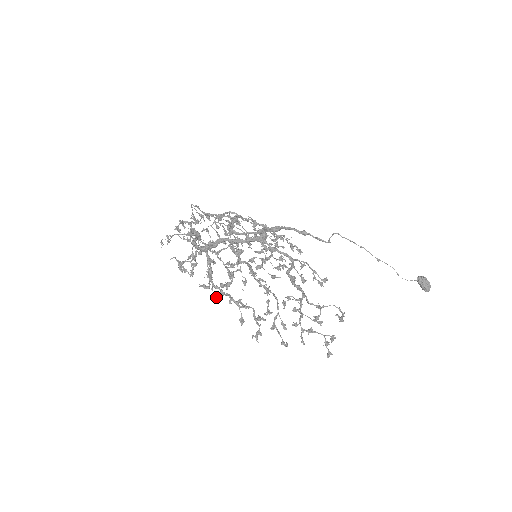
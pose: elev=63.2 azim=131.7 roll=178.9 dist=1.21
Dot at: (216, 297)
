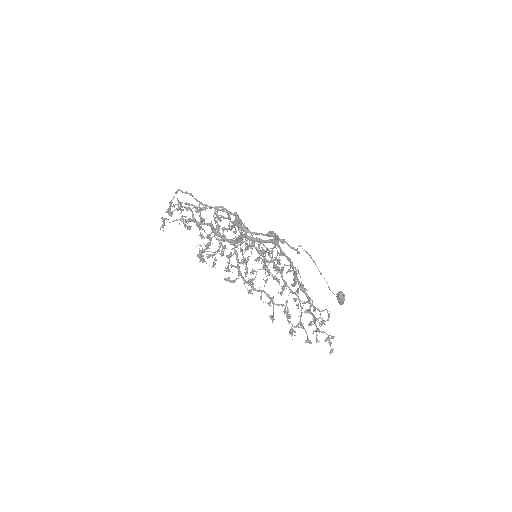
Dot at: (249, 292)
